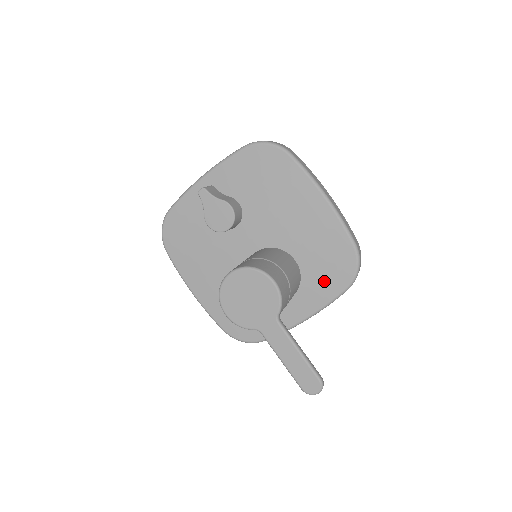
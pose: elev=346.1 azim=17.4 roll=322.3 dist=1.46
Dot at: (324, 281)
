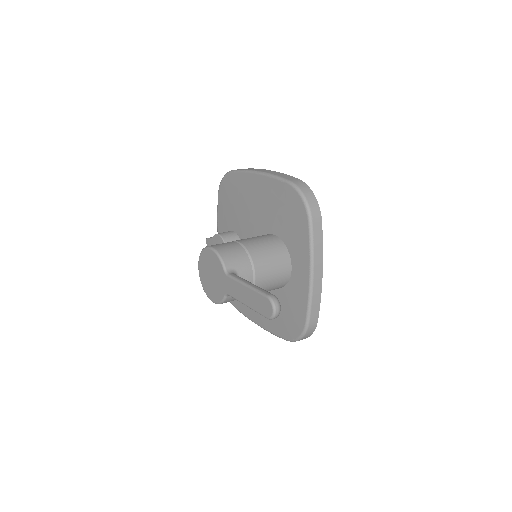
Dot at: (295, 230)
